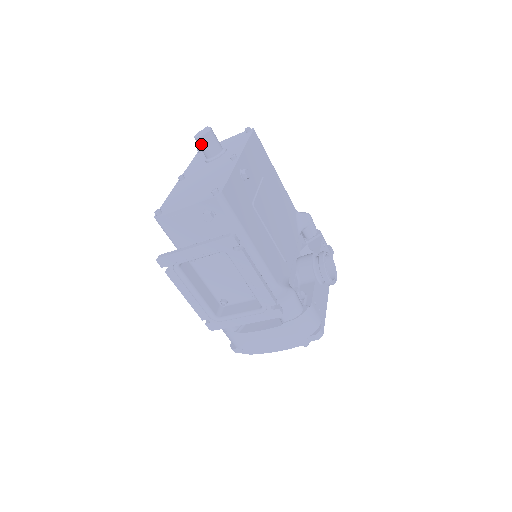
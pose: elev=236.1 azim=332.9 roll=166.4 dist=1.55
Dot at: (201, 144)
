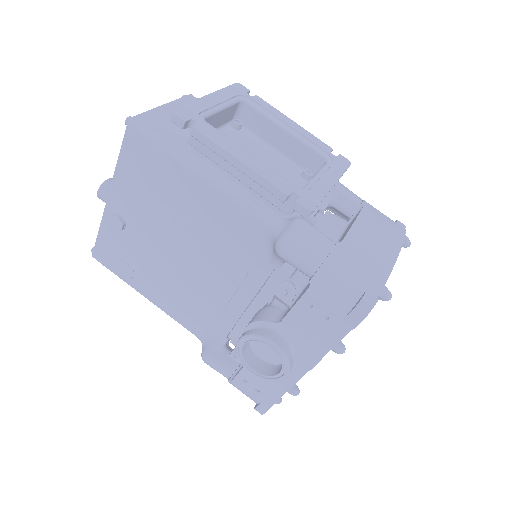
Dot at: occluded
